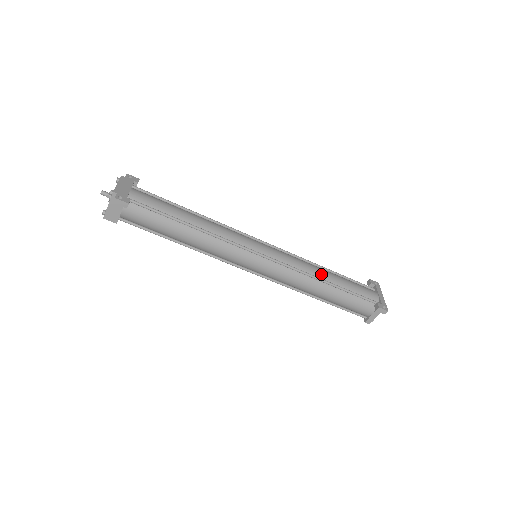
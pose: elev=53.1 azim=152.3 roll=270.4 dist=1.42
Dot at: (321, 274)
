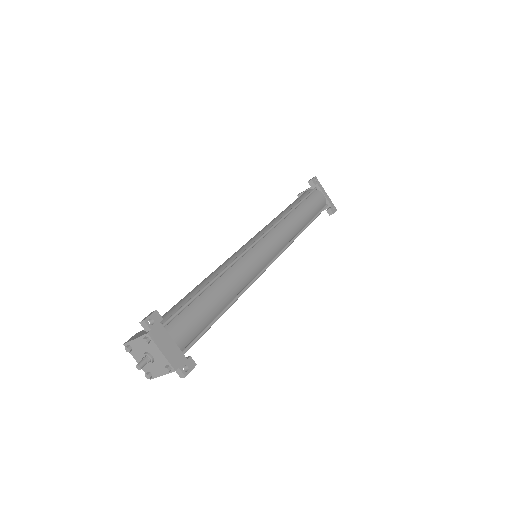
Dot at: (300, 225)
